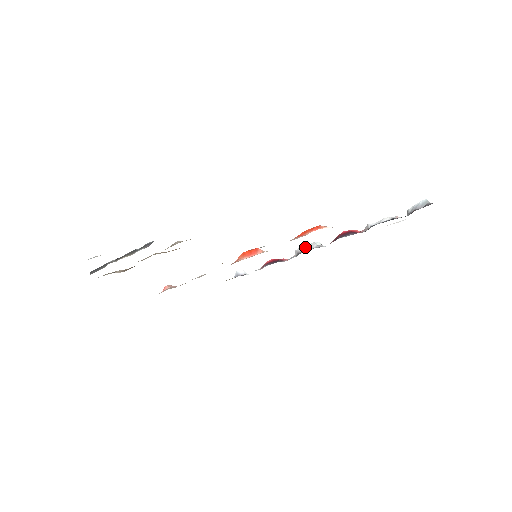
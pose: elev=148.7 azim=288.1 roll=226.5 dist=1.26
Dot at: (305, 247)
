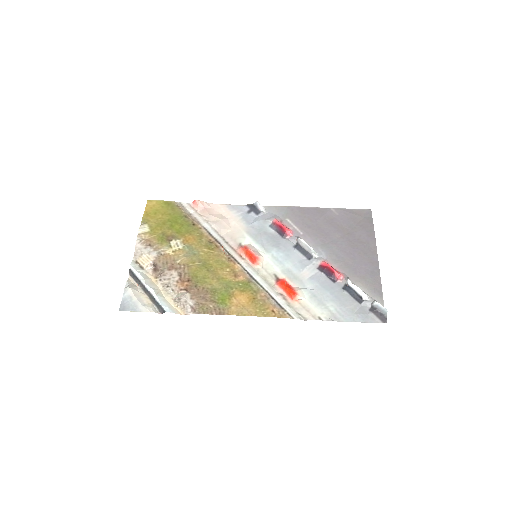
Dot at: (304, 245)
